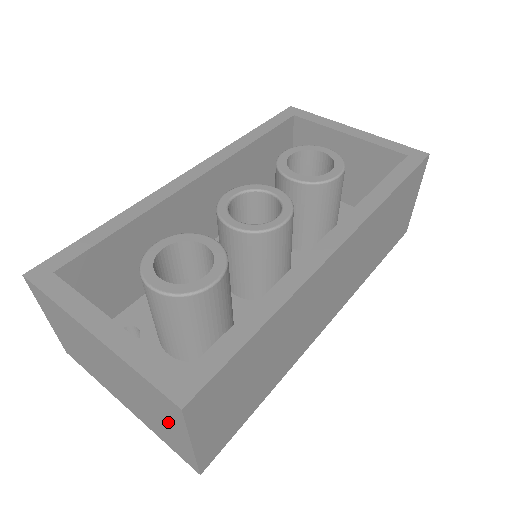
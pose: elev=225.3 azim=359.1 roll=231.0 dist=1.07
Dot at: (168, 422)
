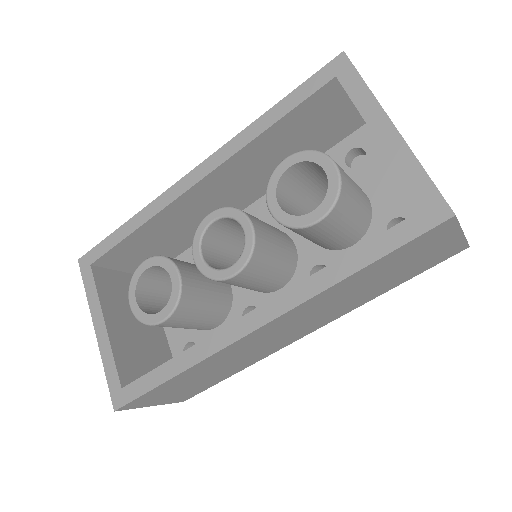
Dot at: occluded
